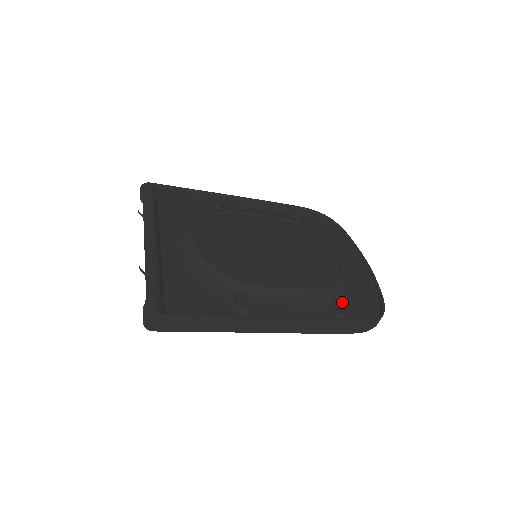
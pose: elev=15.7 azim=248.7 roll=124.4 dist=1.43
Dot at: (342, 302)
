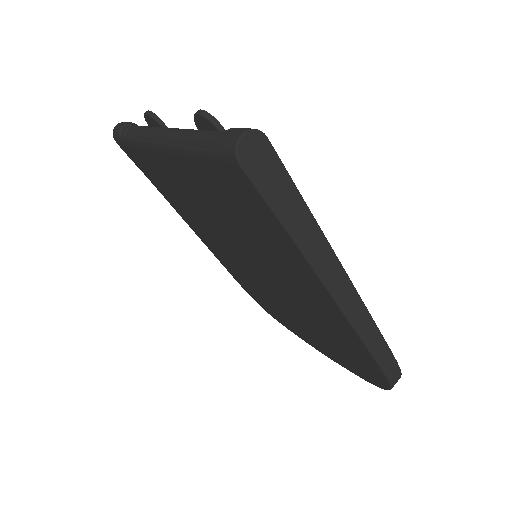
Dot at: occluded
